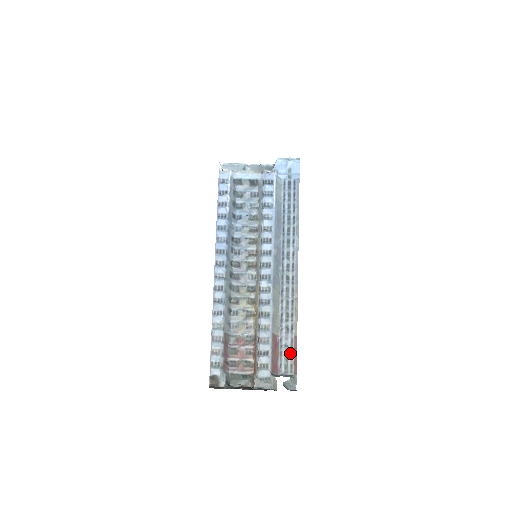
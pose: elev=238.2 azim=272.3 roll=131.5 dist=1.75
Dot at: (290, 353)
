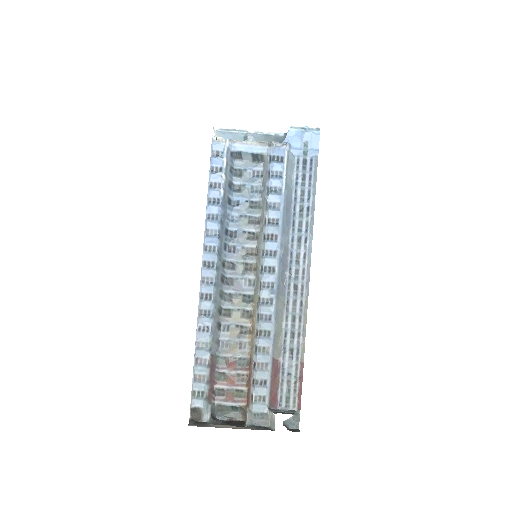
Dot at: (294, 383)
